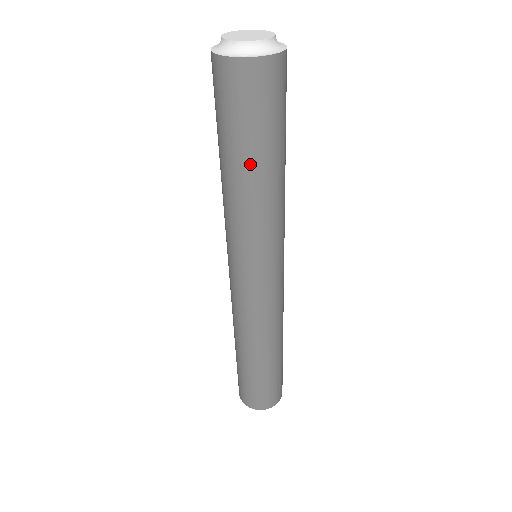
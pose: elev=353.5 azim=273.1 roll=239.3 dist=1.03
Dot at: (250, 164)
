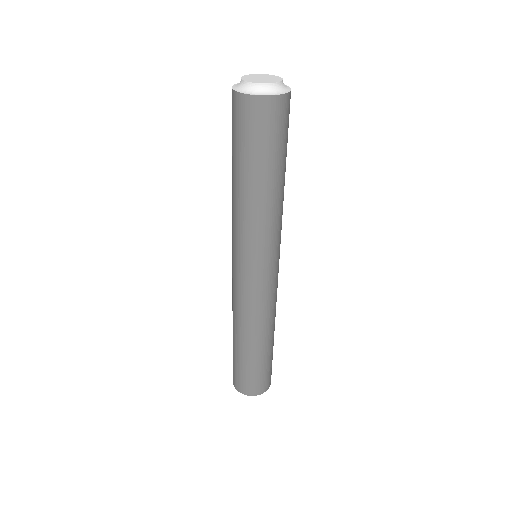
Dot at: (260, 178)
